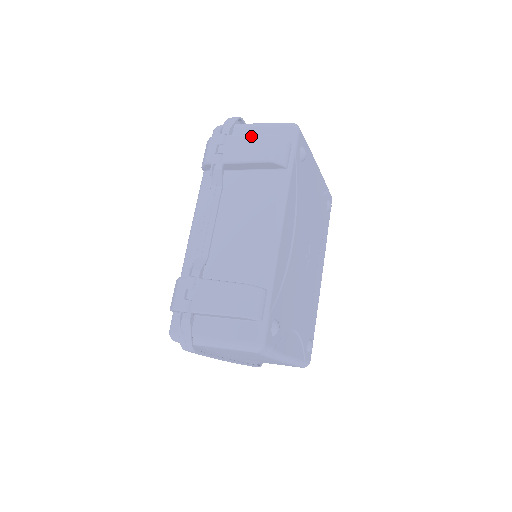
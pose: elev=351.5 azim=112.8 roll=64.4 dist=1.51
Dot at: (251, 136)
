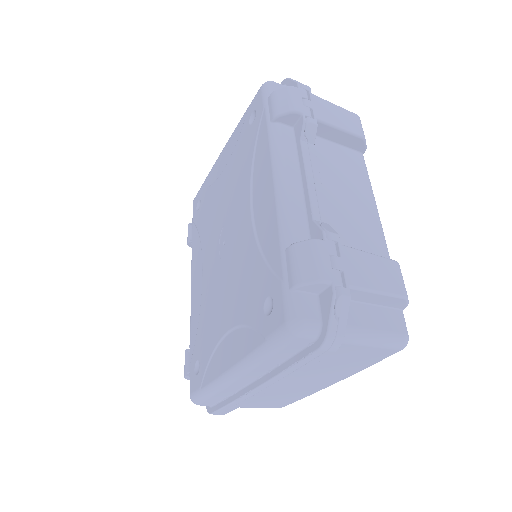
Dot at: (336, 105)
